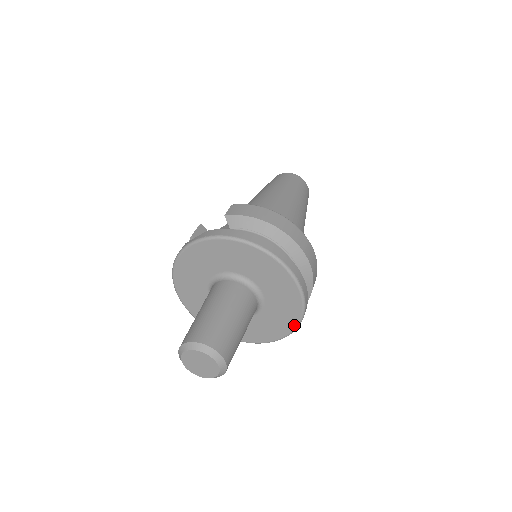
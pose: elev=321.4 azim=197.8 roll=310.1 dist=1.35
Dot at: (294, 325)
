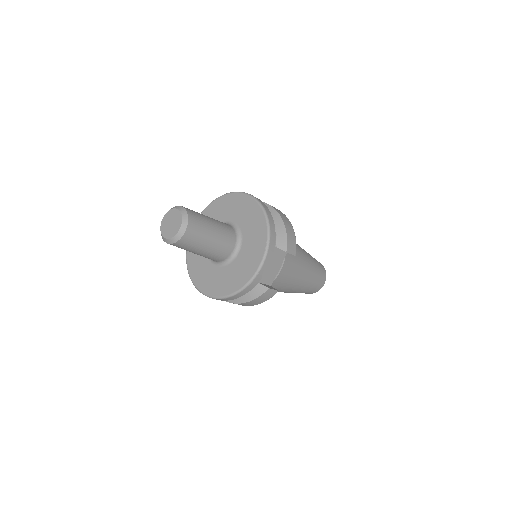
Dot at: (265, 236)
